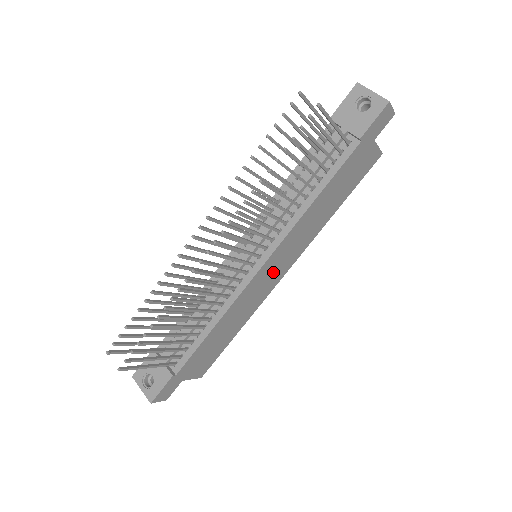
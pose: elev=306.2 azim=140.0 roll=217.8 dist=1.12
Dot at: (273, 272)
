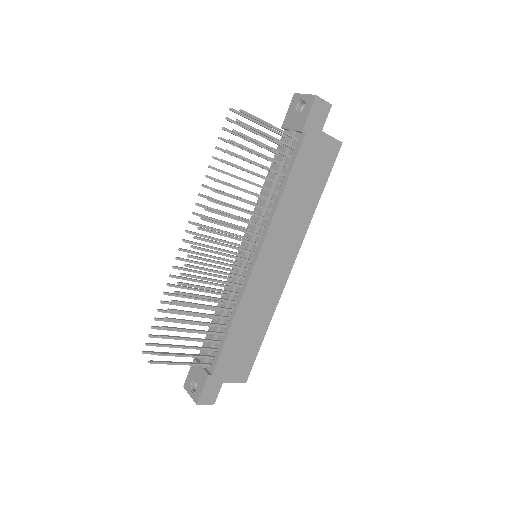
Dot at: (274, 267)
